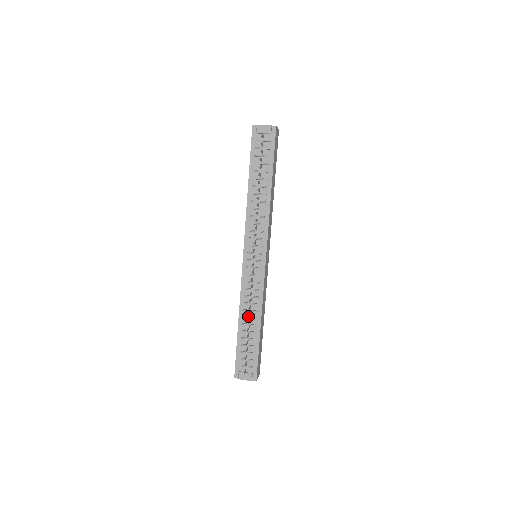
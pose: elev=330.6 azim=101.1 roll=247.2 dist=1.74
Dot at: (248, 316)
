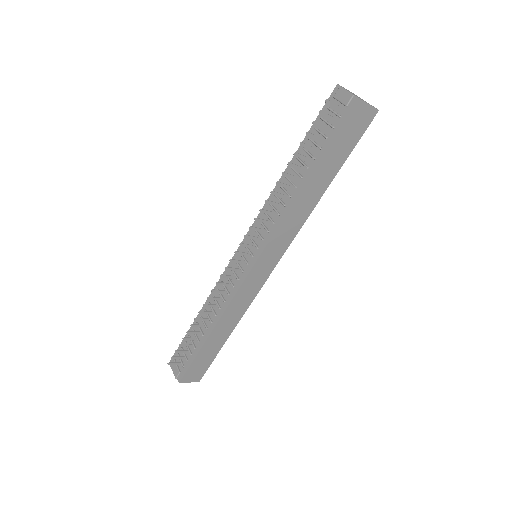
Dot at: (200, 311)
